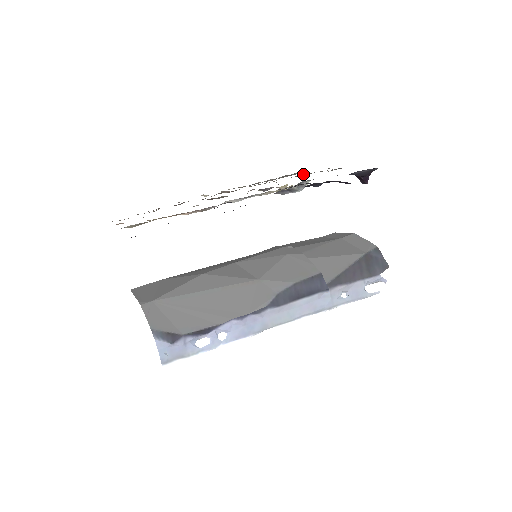
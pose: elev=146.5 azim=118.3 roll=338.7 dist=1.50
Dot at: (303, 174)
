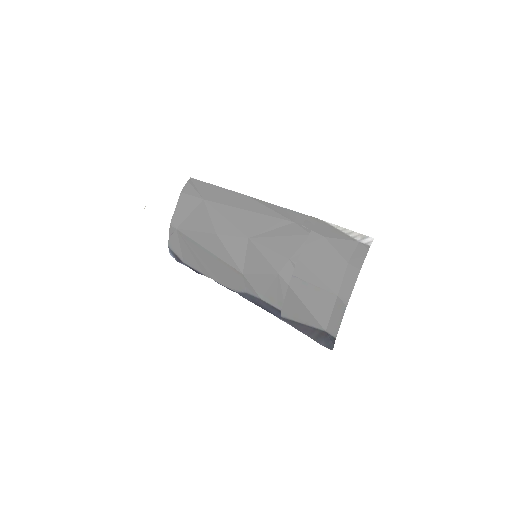
Dot at: occluded
